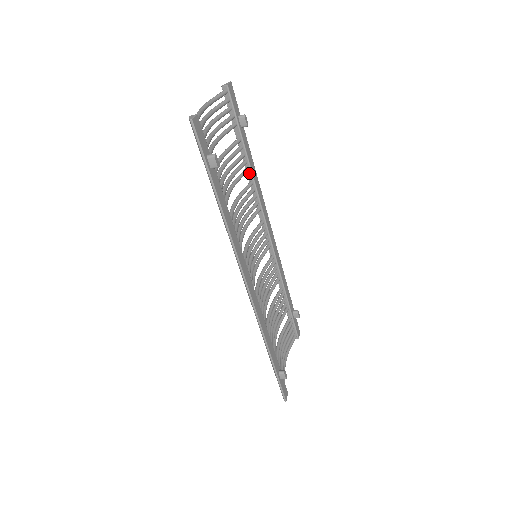
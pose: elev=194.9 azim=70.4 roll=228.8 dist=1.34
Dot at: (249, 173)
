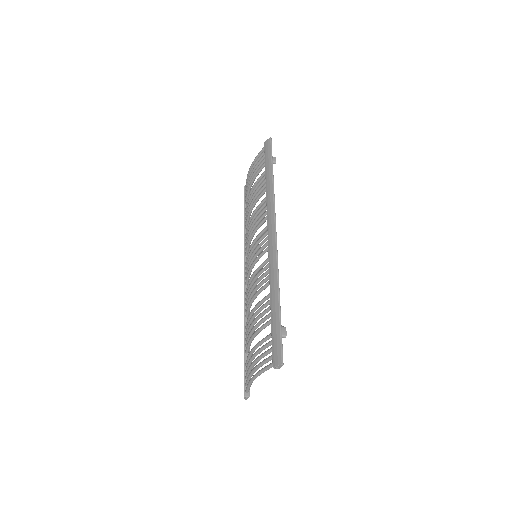
Dot at: occluded
